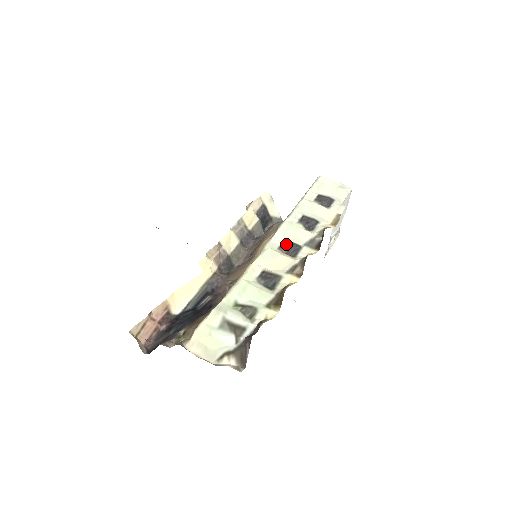
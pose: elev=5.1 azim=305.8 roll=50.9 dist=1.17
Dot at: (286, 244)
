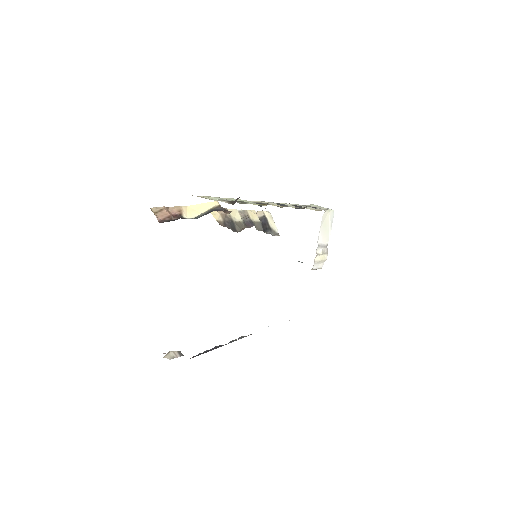
Dot at: (277, 203)
